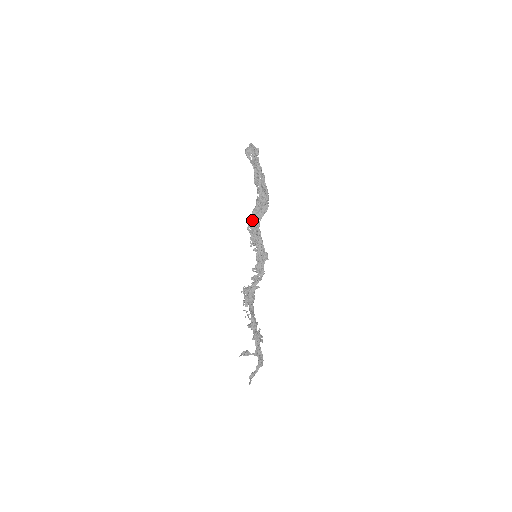
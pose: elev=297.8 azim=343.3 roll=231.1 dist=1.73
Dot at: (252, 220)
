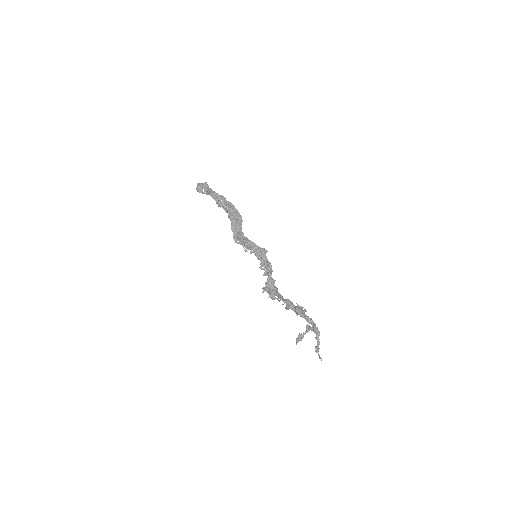
Dot at: (235, 234)
